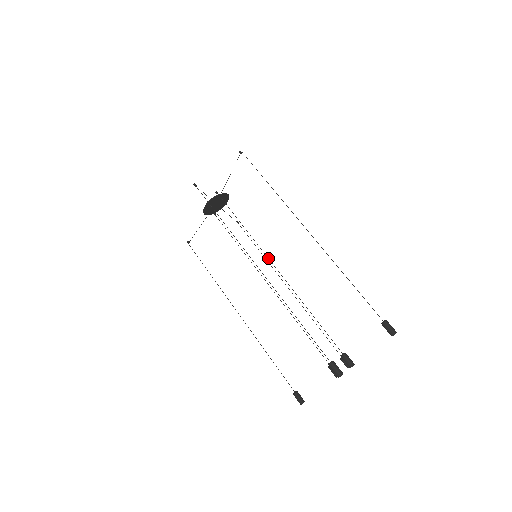
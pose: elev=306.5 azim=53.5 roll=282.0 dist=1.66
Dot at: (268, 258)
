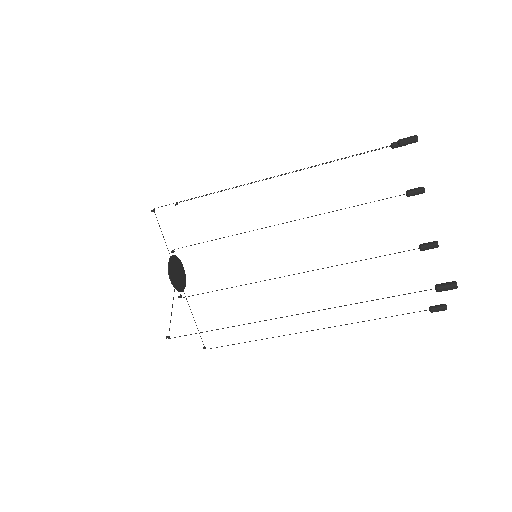
Dot at: (269, 226)
